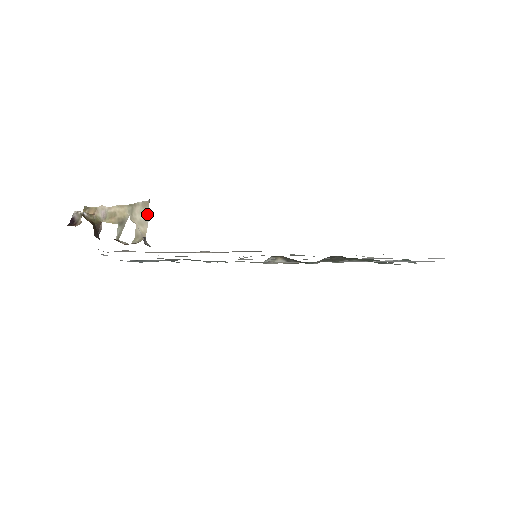
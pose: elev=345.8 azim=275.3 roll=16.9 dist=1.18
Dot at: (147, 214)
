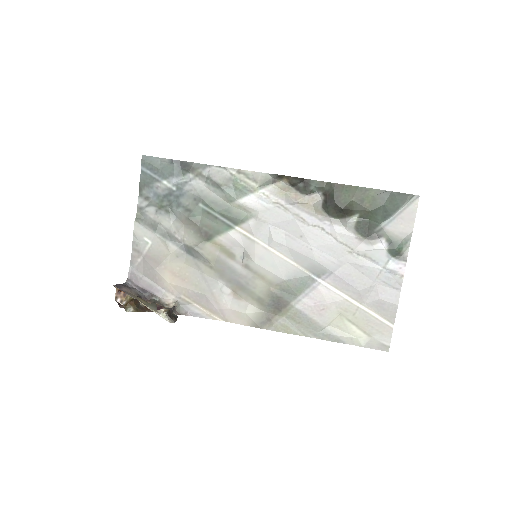
Dot at: (171, 319)
